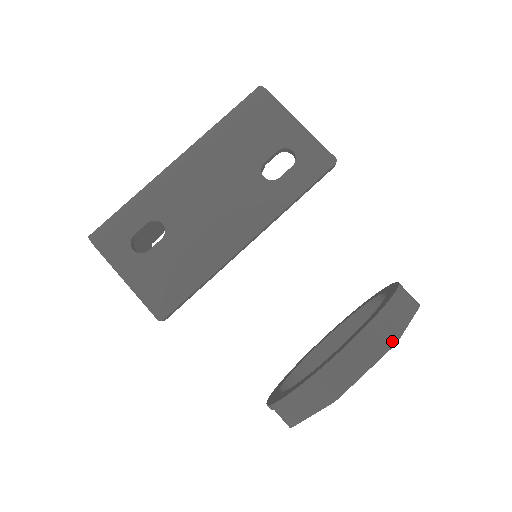
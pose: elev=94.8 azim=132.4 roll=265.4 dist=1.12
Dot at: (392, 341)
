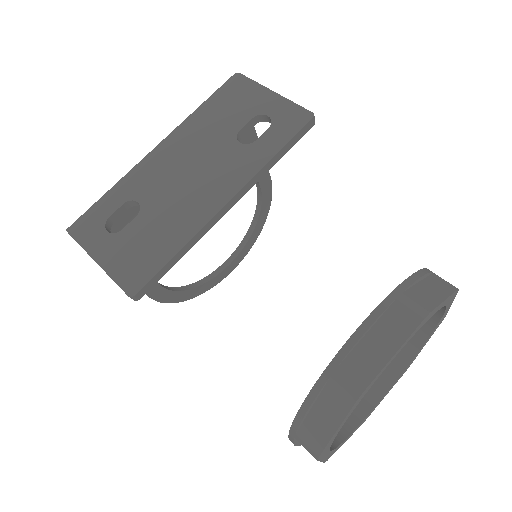
Dot at: (421, 313)
